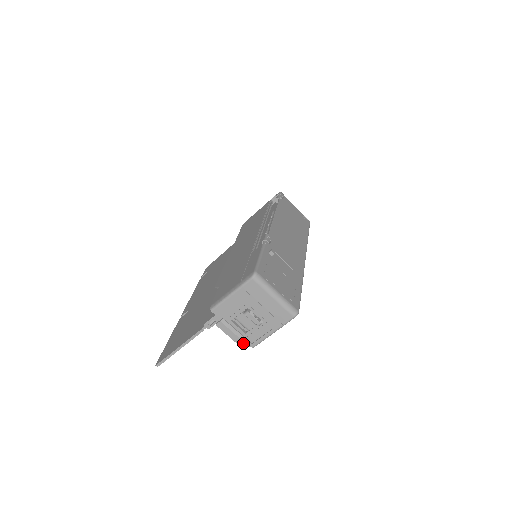
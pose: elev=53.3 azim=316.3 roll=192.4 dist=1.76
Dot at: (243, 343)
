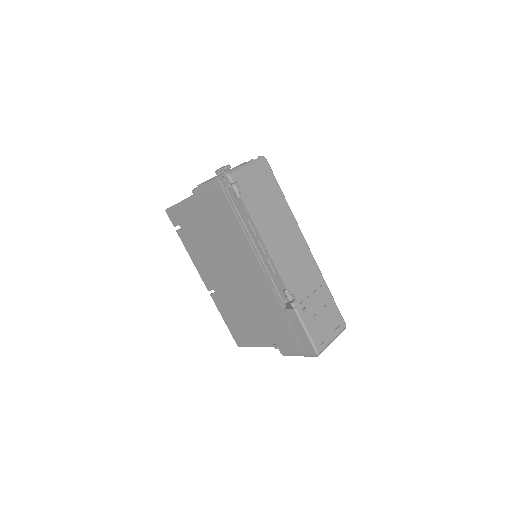
Dot at: occluded
